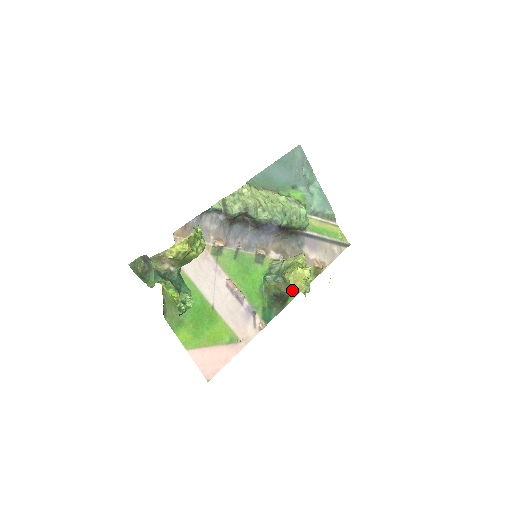
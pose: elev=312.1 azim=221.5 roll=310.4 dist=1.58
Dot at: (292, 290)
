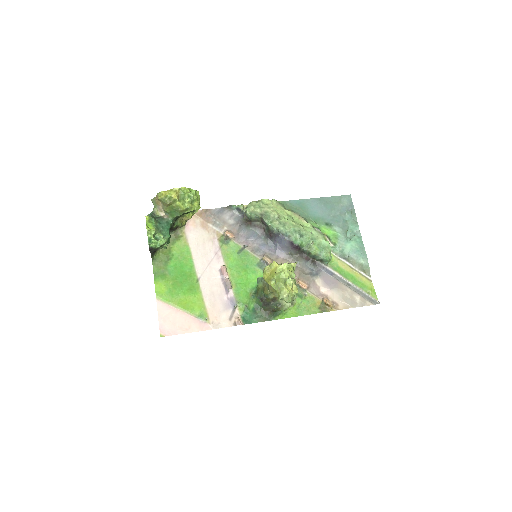
Dot at: (279, 300)
